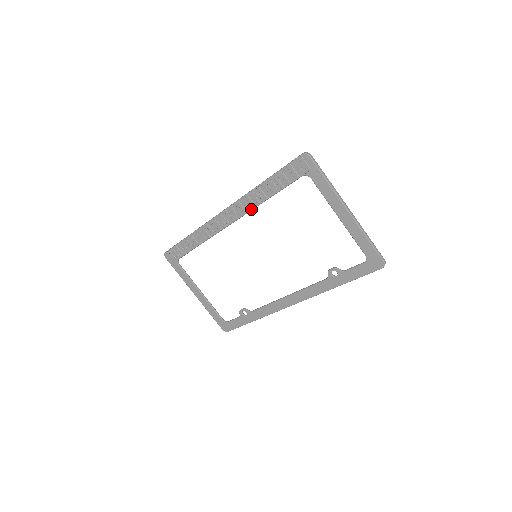
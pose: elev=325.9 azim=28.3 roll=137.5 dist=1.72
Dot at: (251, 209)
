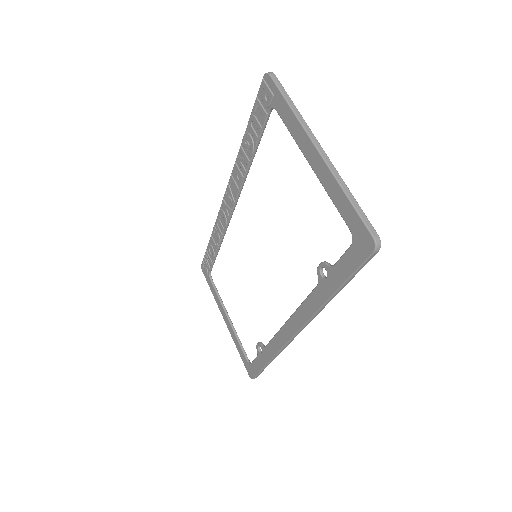
Dot at: (240, 183)
